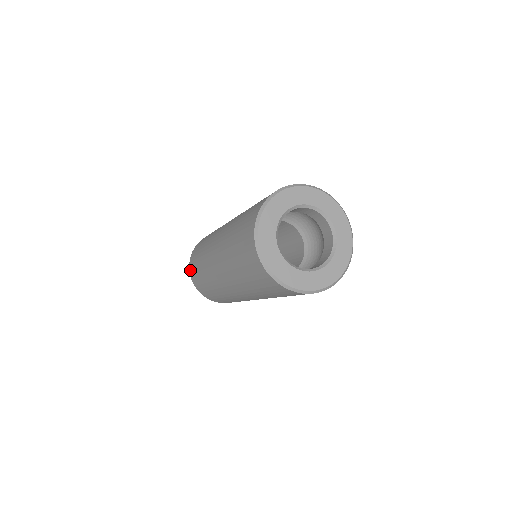
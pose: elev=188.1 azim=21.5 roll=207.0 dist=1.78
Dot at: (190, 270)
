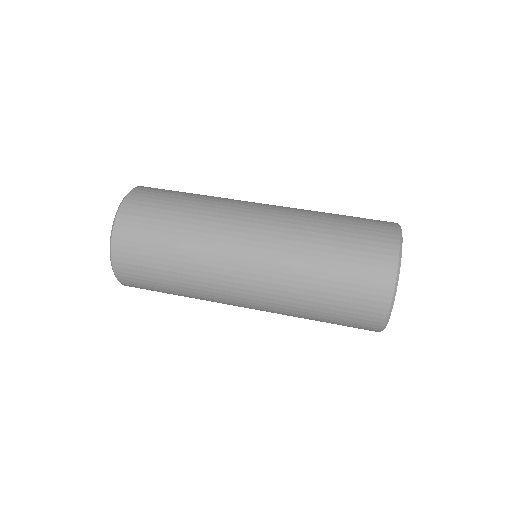
Dot at: occluded
